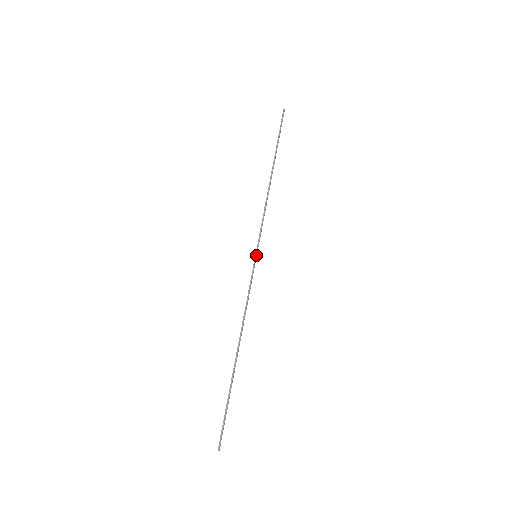
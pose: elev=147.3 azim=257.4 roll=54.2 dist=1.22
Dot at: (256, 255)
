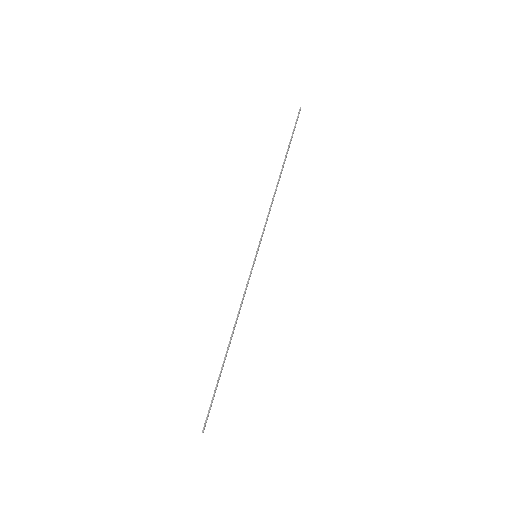
Dot at: (256, 255)
